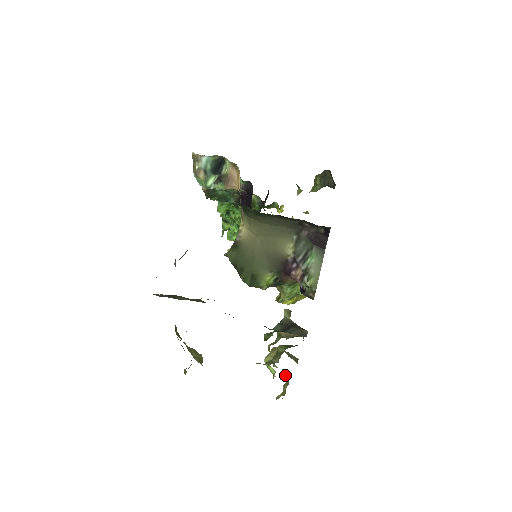
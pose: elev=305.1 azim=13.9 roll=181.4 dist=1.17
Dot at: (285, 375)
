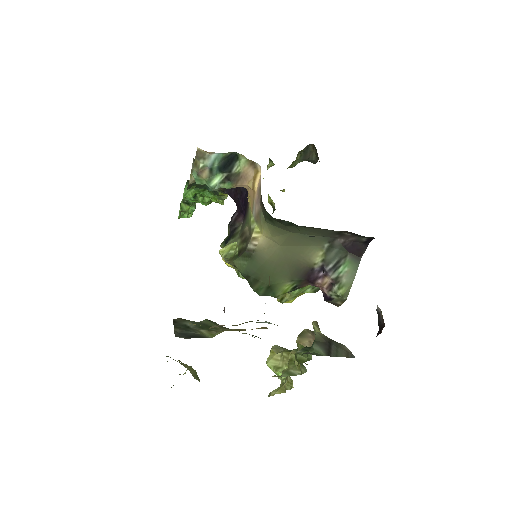
Dot at: occluded
